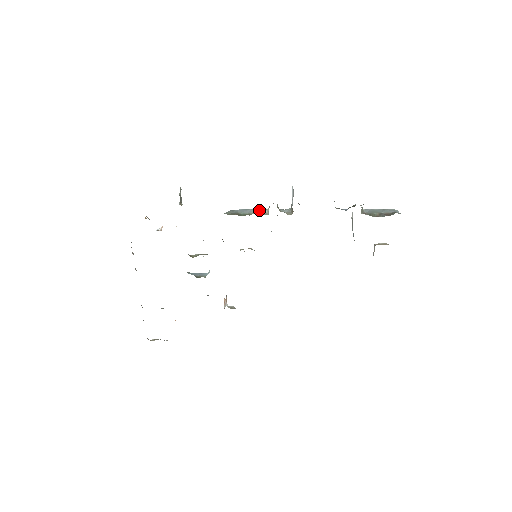
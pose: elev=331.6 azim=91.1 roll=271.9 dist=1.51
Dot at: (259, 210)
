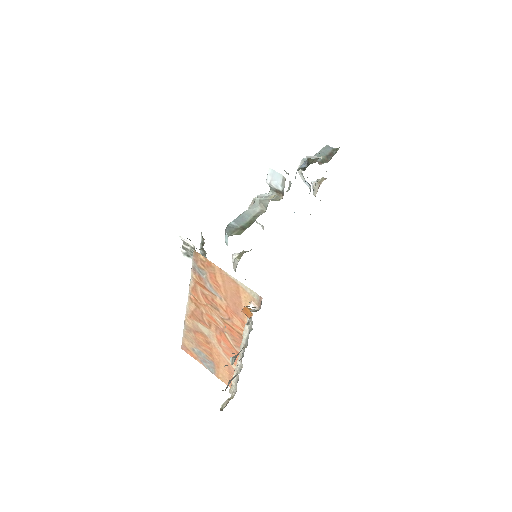
Dot at: (251, 210)
